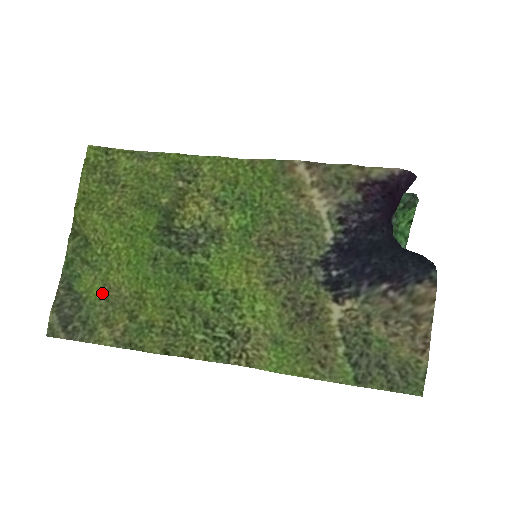
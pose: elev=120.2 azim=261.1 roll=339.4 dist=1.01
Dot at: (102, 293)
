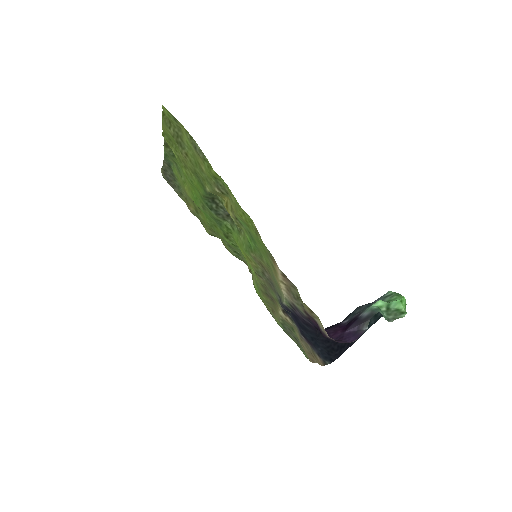
Dot at: (183, 187)
